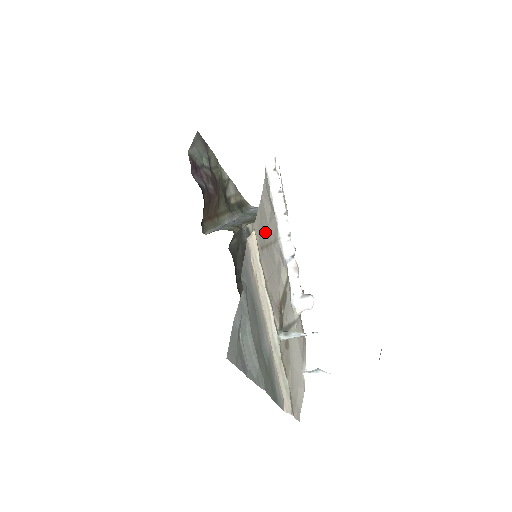
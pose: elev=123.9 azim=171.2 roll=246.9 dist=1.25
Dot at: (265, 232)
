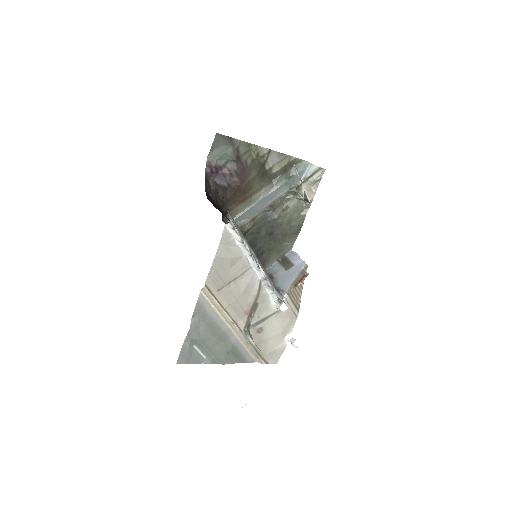
Dot at: (225, 276)
